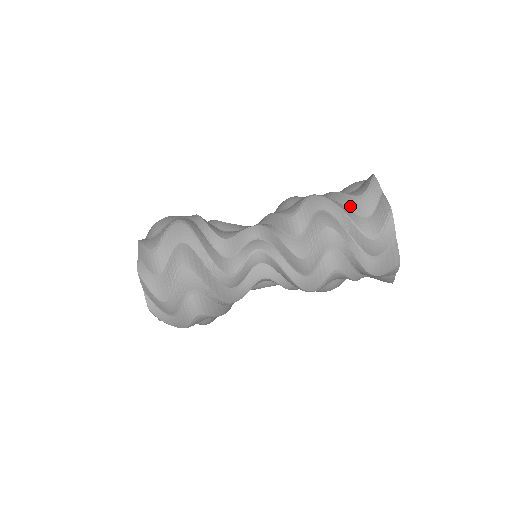
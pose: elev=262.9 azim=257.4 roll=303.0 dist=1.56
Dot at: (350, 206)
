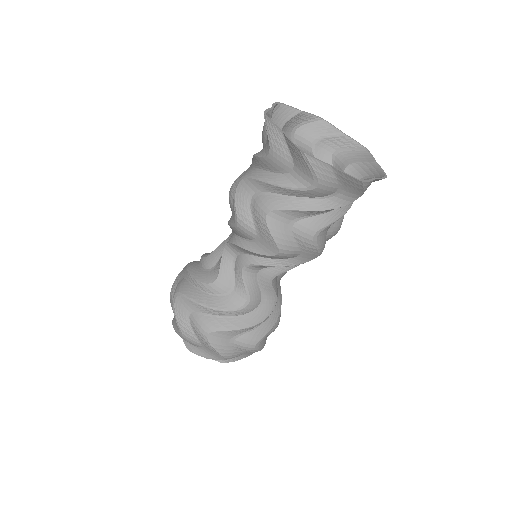
Dot at: (272, 169)
